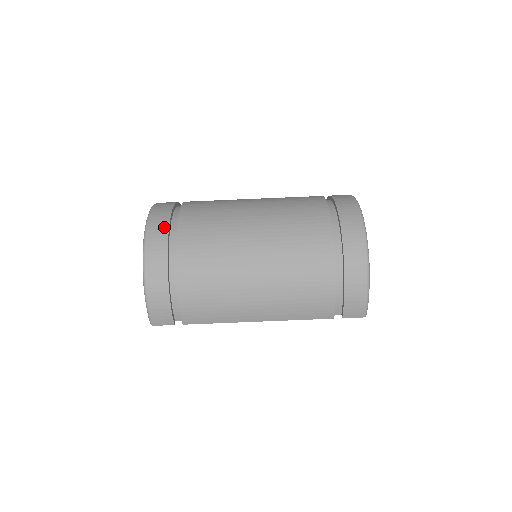
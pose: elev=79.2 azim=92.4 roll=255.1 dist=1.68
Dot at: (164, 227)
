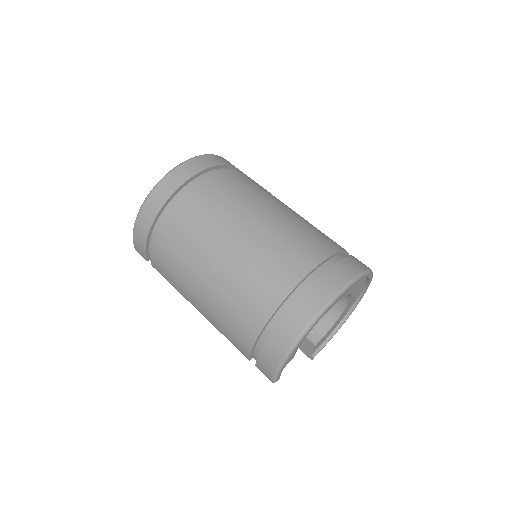
Dot at: (178, 183)
